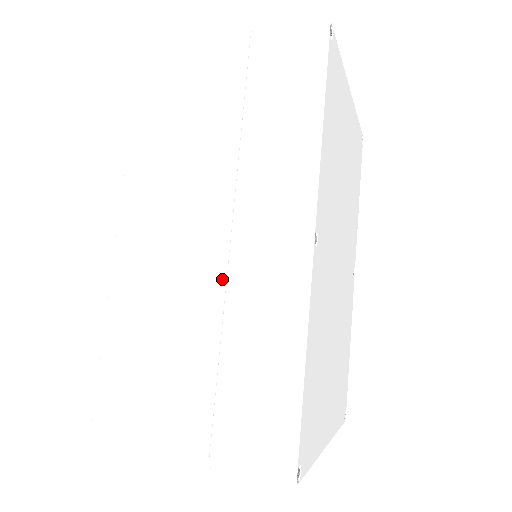
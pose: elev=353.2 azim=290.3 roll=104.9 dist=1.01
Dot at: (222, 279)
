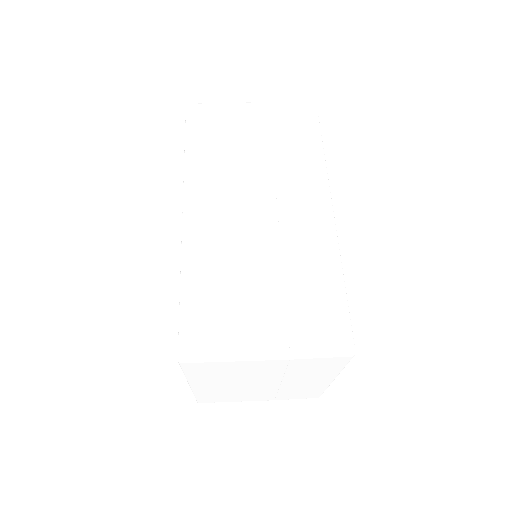
Dot at: (276, 234)
